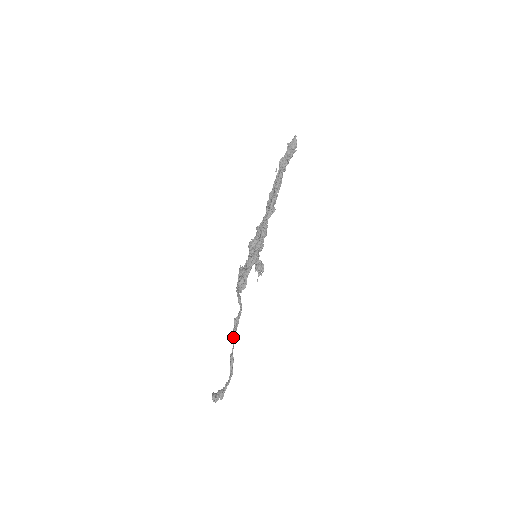
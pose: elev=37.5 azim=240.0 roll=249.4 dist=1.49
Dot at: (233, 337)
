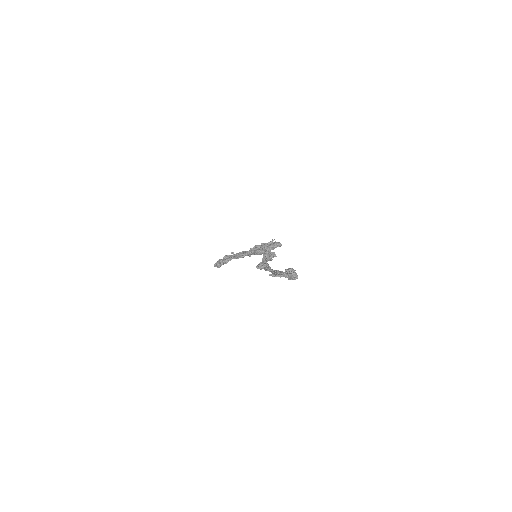
Dot at: occluded
